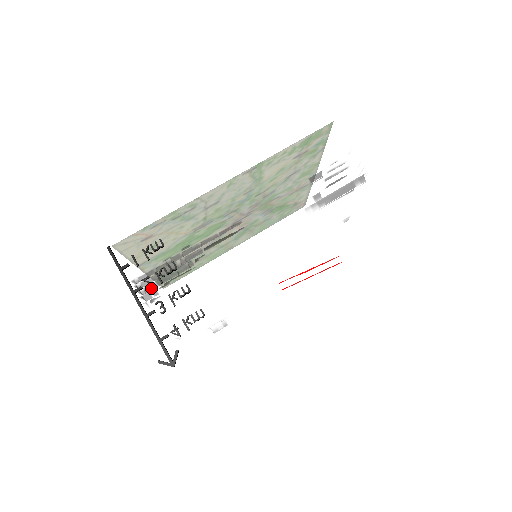
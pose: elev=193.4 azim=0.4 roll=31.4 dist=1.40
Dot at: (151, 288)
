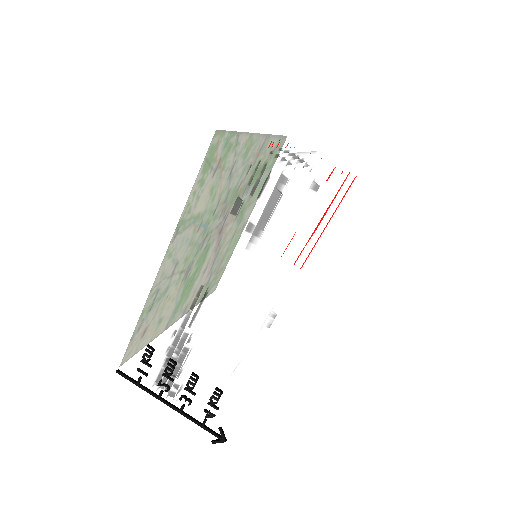
Dot at: (168, 389)
